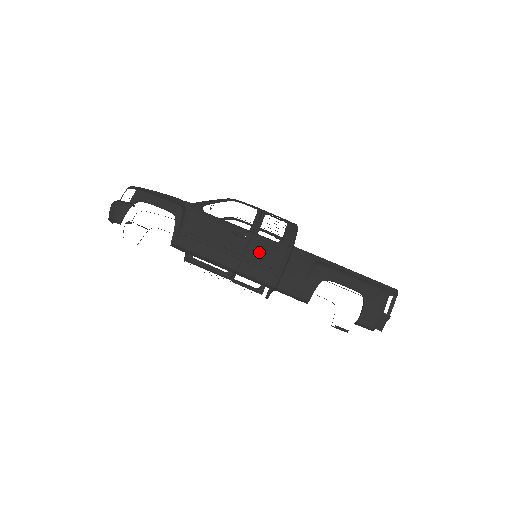
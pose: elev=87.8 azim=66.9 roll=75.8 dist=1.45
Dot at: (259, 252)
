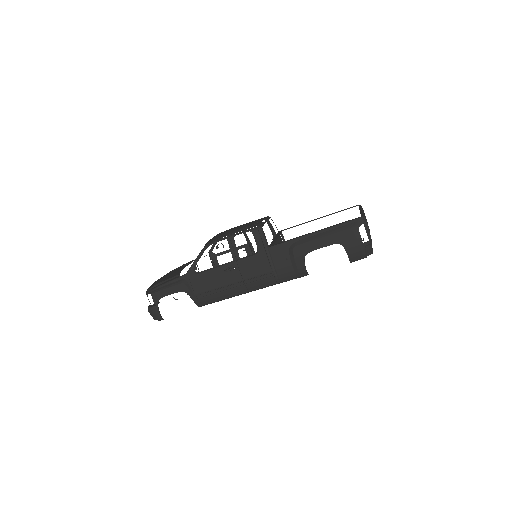
Dot at: (250, 271)
